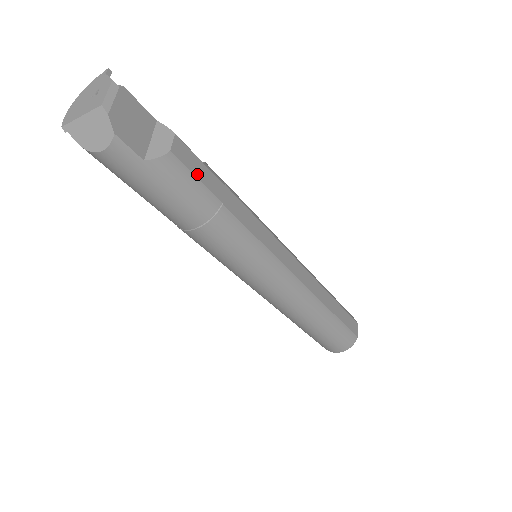
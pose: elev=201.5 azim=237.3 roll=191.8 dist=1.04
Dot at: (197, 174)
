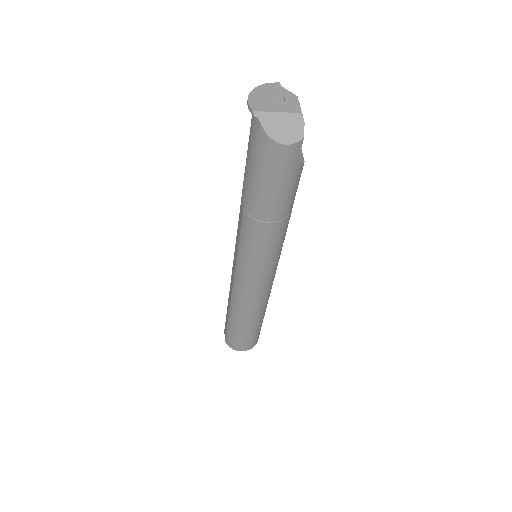
Dot at: occluded
